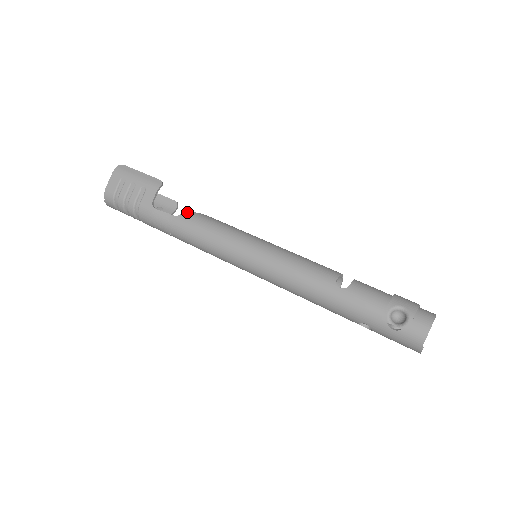
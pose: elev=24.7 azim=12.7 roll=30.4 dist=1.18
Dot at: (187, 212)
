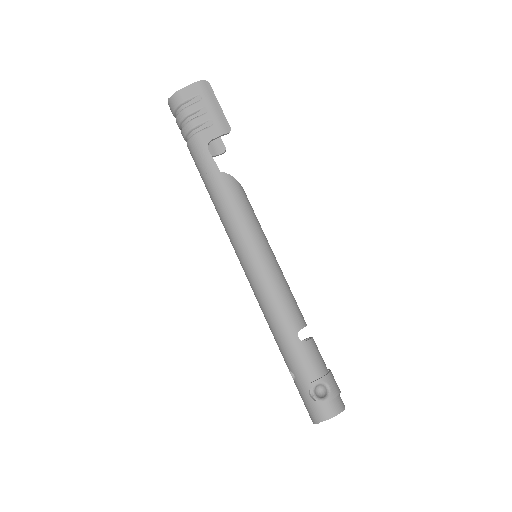
Dot at: occluded
